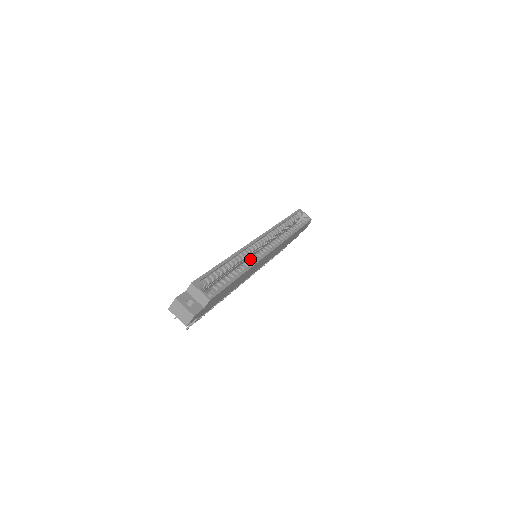
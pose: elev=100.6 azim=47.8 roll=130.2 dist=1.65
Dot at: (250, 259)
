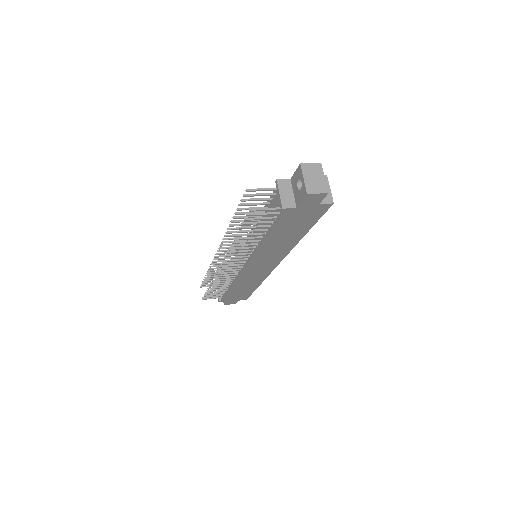
Dot at: occluded
